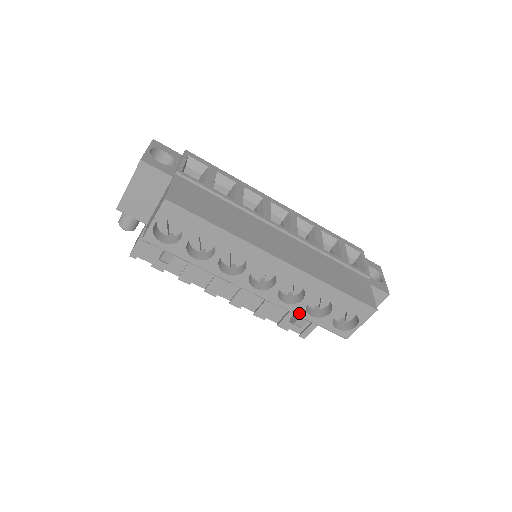
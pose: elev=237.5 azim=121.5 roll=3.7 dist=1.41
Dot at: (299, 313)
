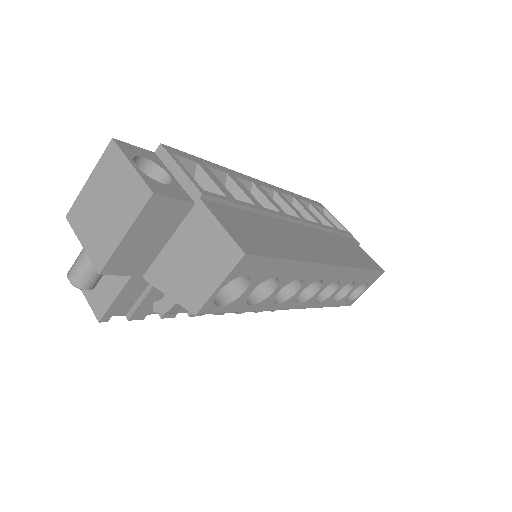
Dot at: (326, 305)
